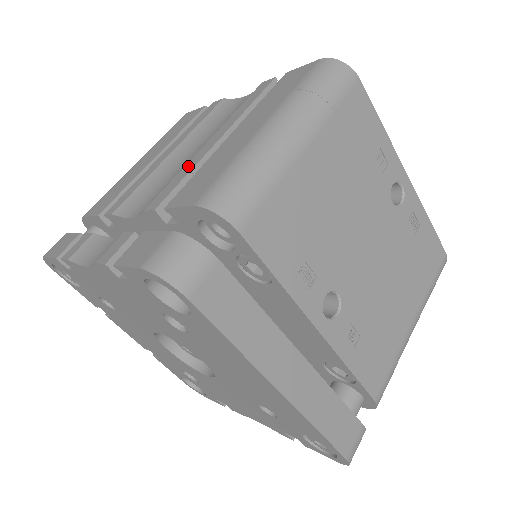
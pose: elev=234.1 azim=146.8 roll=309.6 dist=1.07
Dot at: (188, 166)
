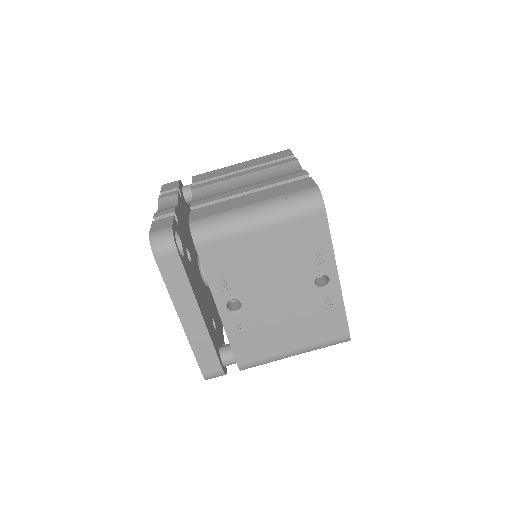
Dot at: (225, 195)
